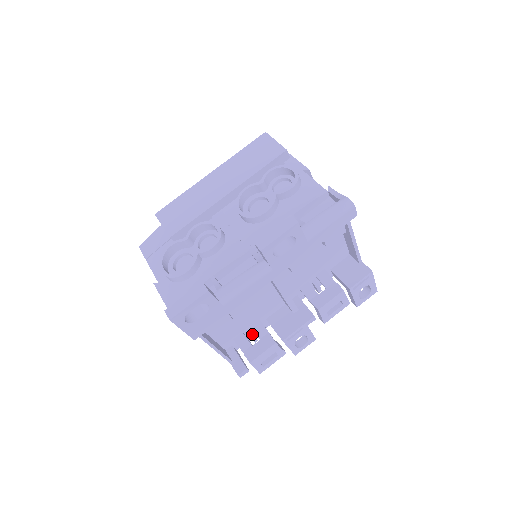
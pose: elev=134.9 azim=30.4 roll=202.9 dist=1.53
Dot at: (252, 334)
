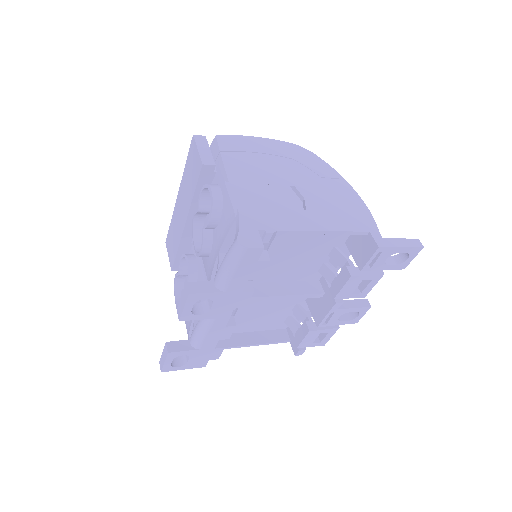
Dot at: (297, 316)
